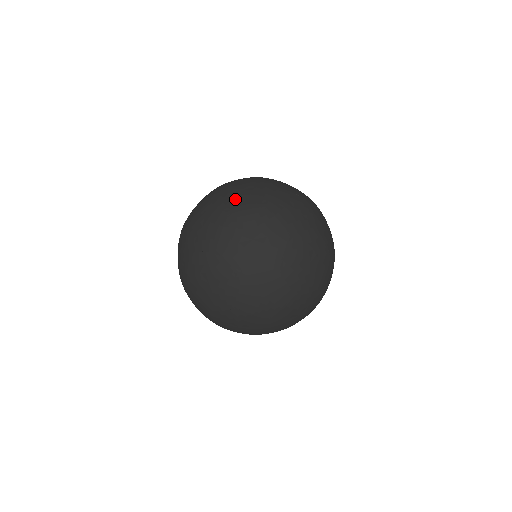
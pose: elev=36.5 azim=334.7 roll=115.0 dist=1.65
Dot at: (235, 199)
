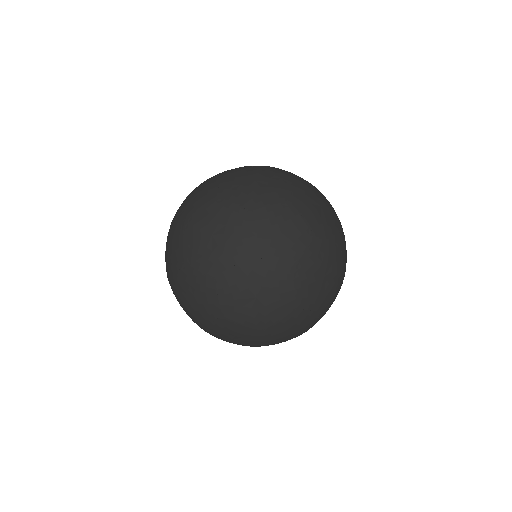
Dot at: (320, 218)
